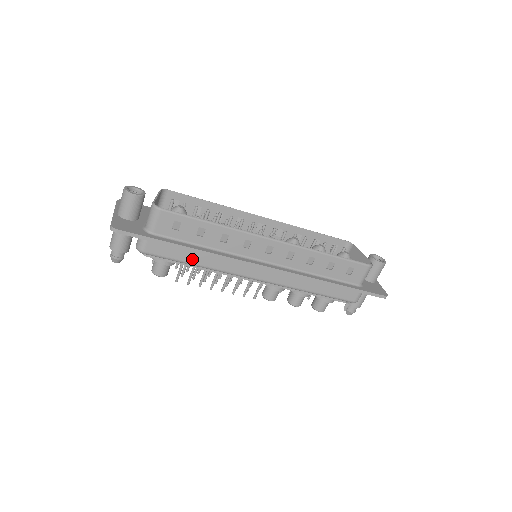
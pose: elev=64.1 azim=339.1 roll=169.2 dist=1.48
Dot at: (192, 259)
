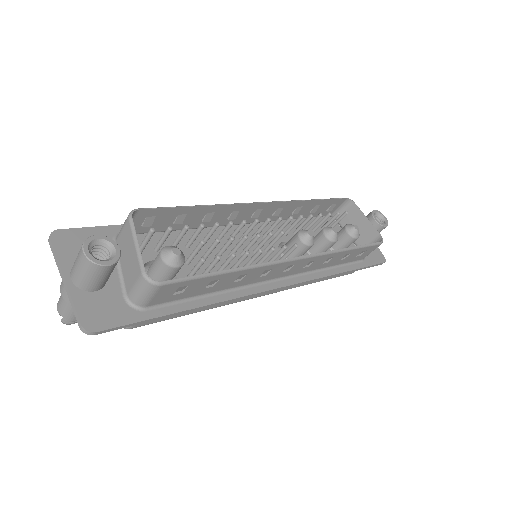
Dot at: (195, 310)
